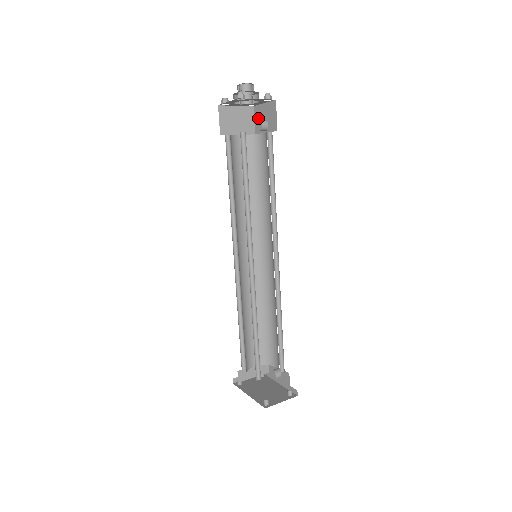
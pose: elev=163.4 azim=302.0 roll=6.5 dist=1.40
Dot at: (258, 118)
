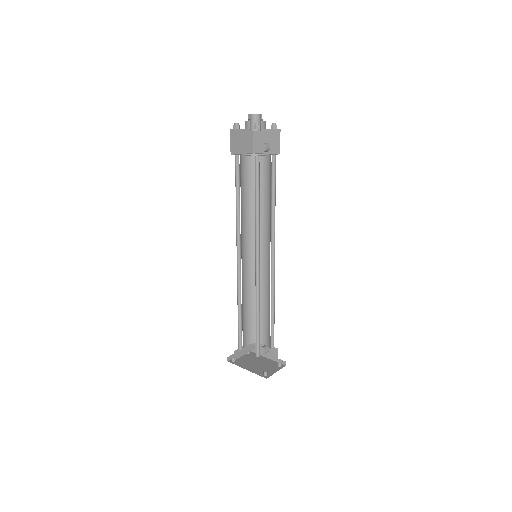
Dot at: (258, 140)
